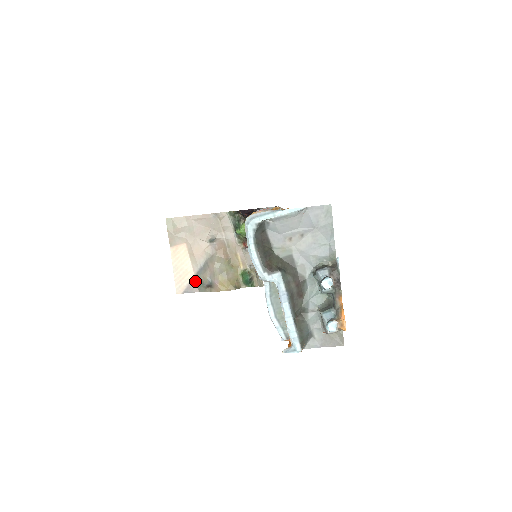
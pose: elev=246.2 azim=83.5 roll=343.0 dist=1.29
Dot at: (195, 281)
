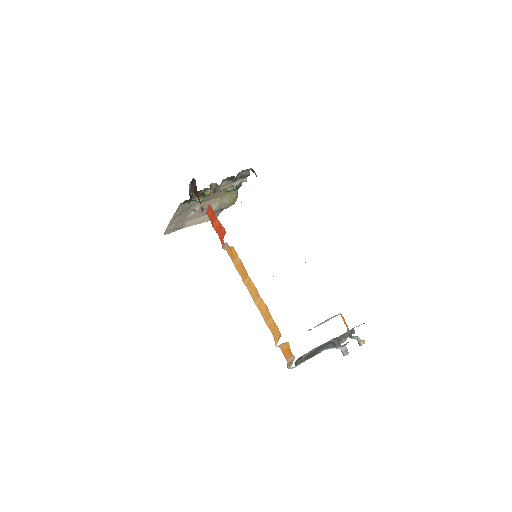
Dot at: occluded
